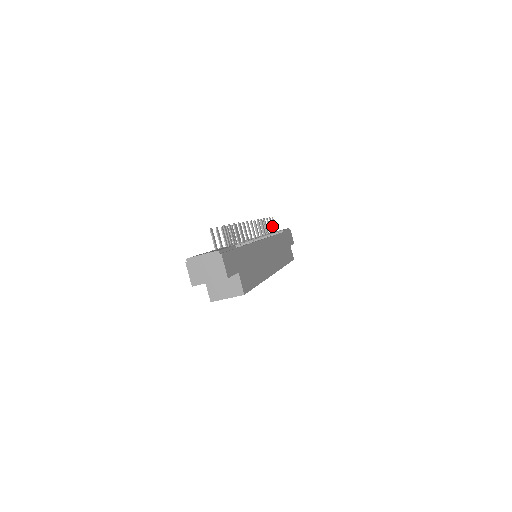
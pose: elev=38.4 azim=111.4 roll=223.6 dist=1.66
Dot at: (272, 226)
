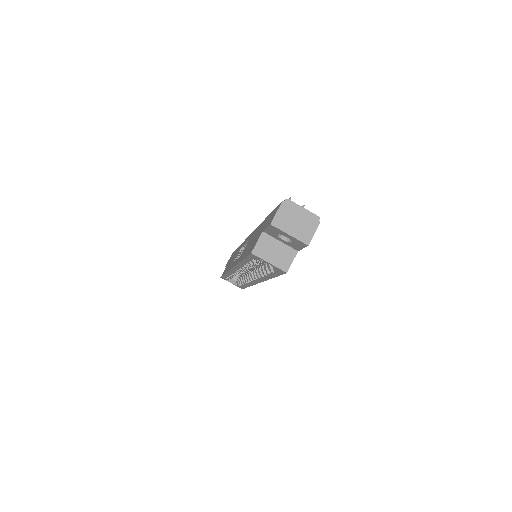
Dot at: occluded
